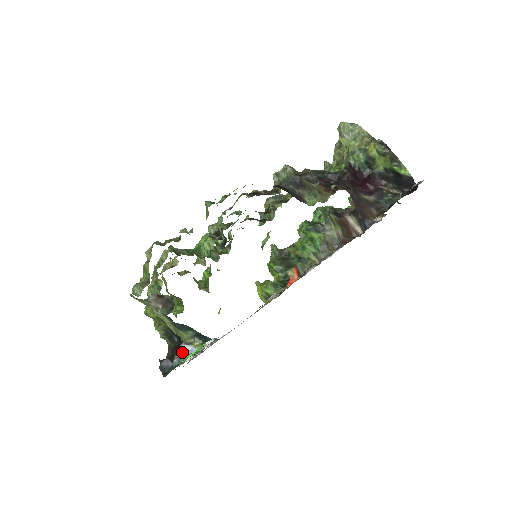
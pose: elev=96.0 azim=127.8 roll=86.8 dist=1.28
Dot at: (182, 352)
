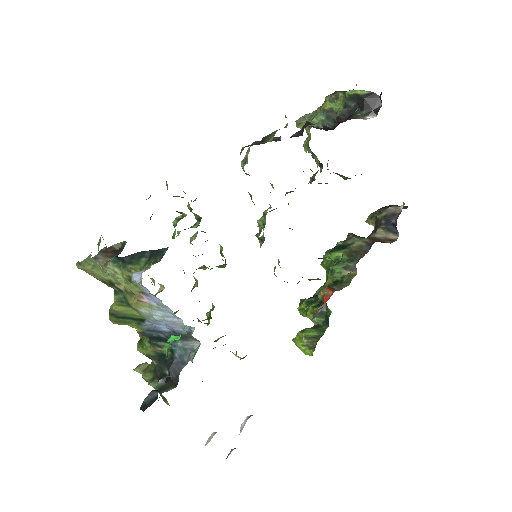
Dot at: (172, 374)
